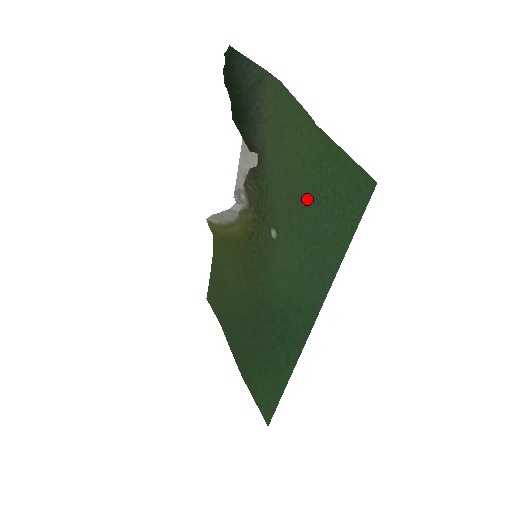
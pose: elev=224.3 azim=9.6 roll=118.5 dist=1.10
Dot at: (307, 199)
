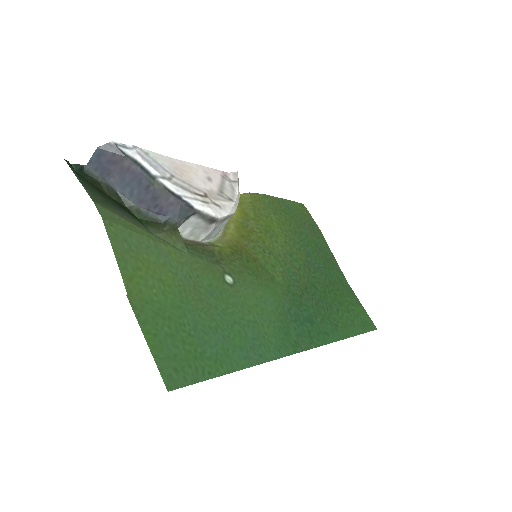
Dot at: (194, 311)
